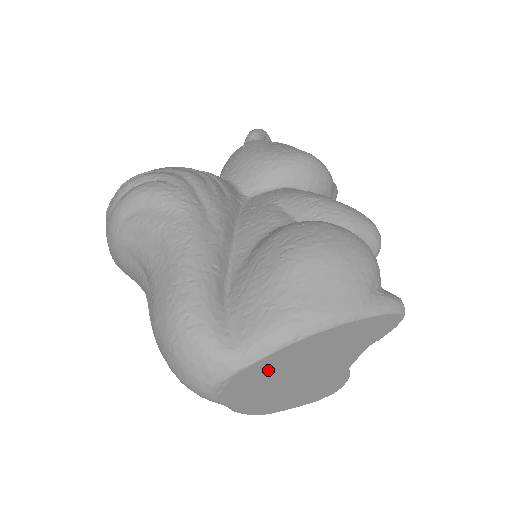
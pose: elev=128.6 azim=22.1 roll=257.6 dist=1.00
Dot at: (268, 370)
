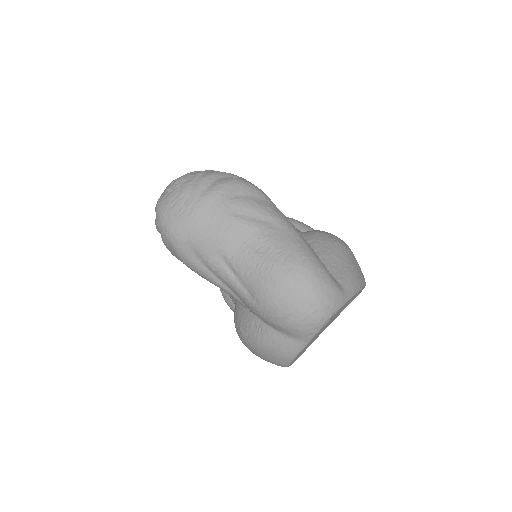
Dot at: (339, 311)
